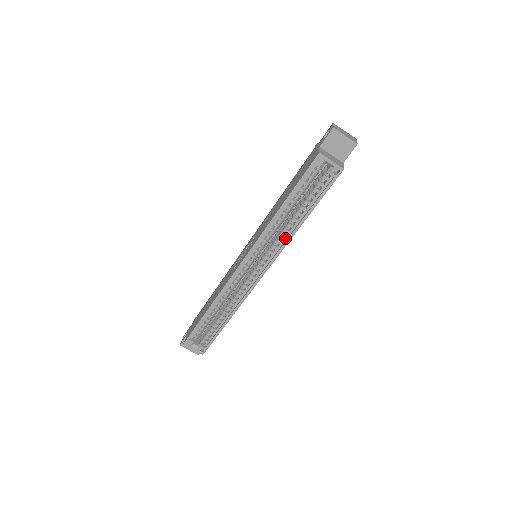
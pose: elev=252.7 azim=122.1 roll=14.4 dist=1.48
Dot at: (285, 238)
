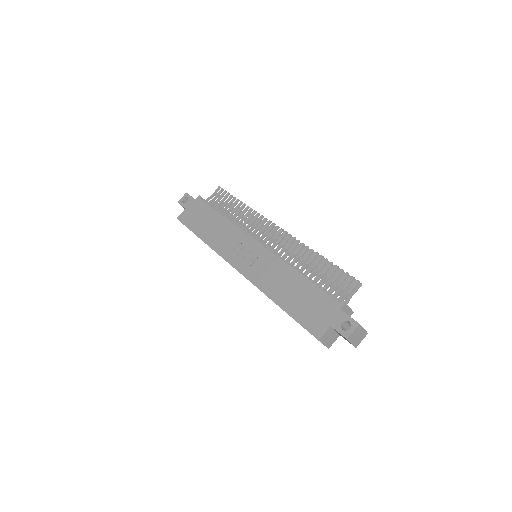
Dot at: occluded
